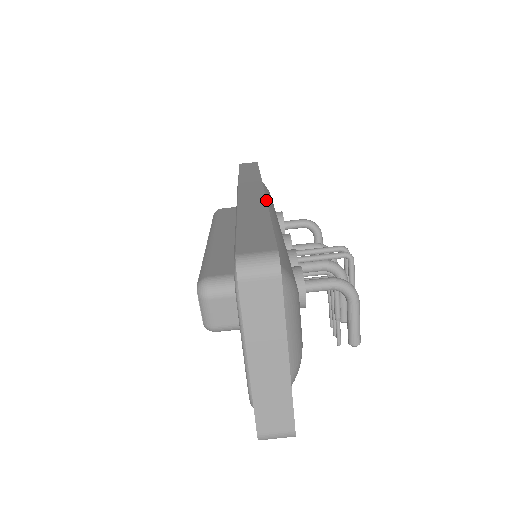
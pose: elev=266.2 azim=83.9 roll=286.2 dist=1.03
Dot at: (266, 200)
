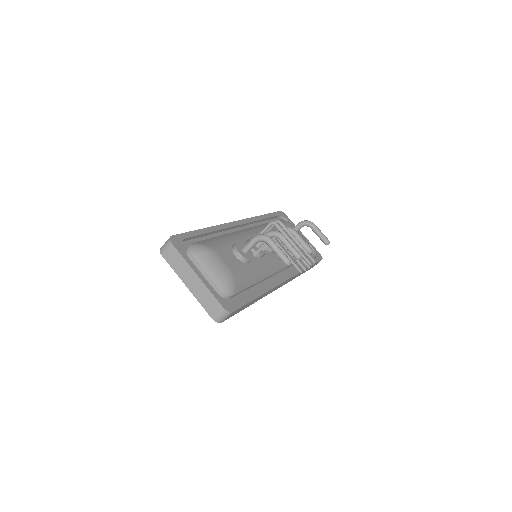
Dot at: (221, 224)
